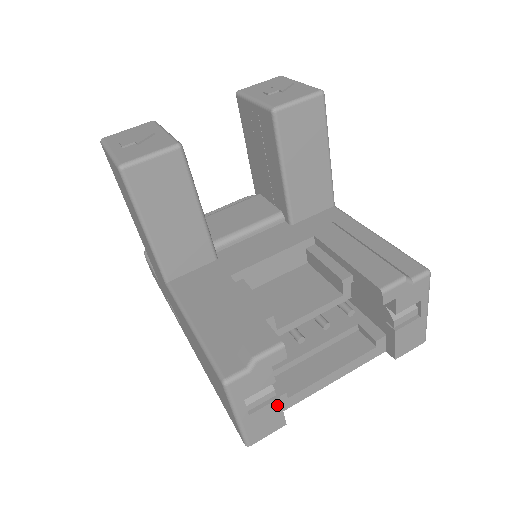
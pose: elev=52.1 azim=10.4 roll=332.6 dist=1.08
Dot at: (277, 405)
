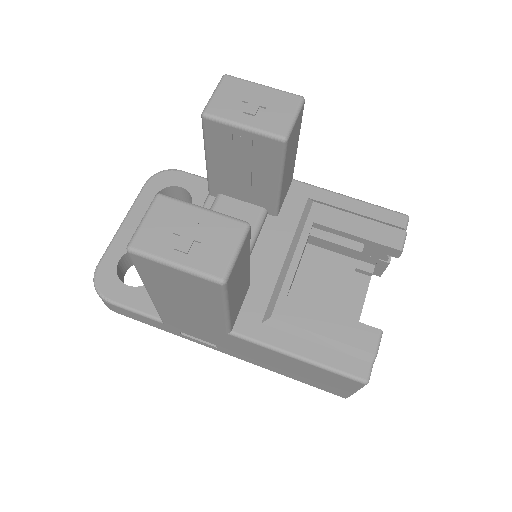
Dot at: occluded
